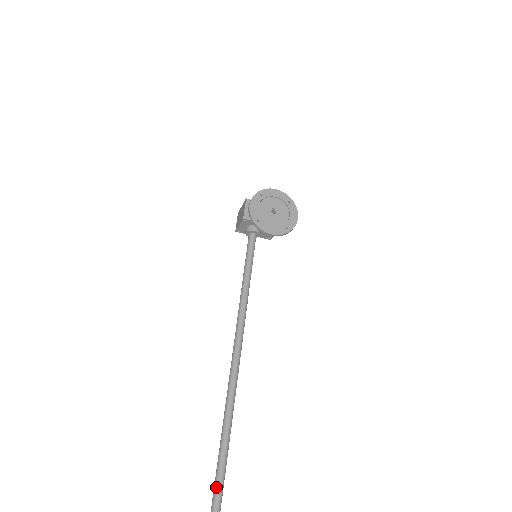
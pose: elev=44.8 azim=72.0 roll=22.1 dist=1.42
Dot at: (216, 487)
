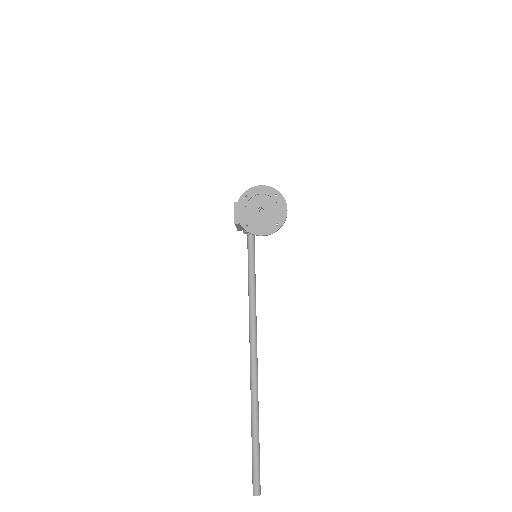
Dot at: (253, 467)
